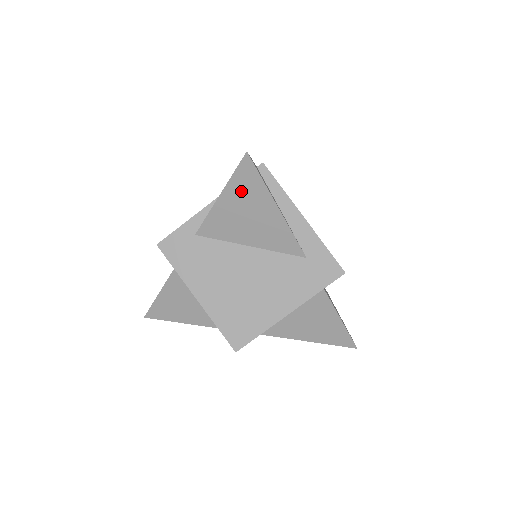
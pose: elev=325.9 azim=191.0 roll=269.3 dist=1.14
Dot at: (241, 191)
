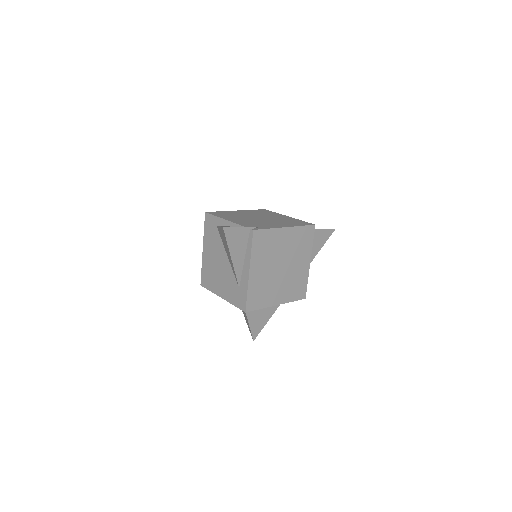
Dot at: (223, 236)
